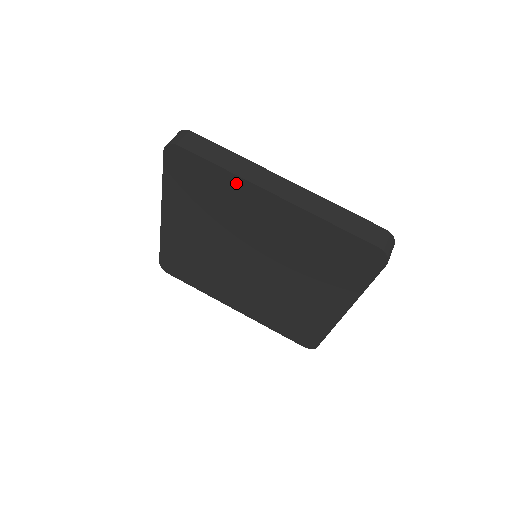
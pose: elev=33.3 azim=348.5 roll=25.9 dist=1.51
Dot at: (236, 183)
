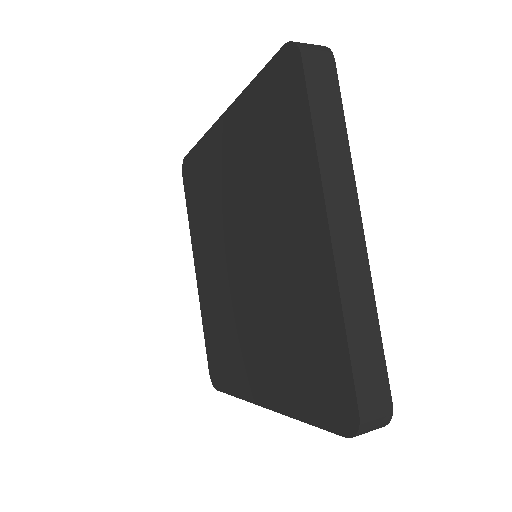
Dot at: (309, 166)
